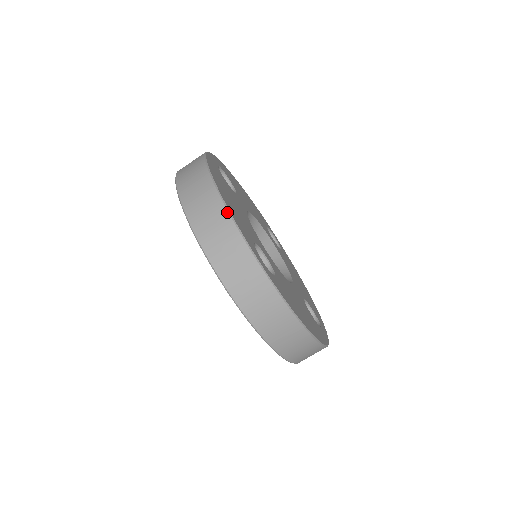
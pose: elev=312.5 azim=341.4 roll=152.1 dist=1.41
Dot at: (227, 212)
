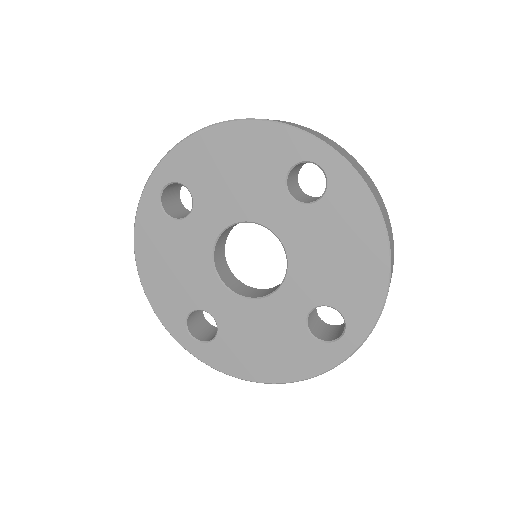
Dot at: occluded
